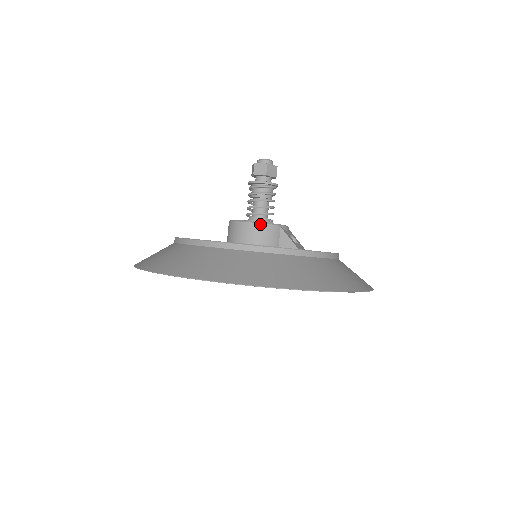
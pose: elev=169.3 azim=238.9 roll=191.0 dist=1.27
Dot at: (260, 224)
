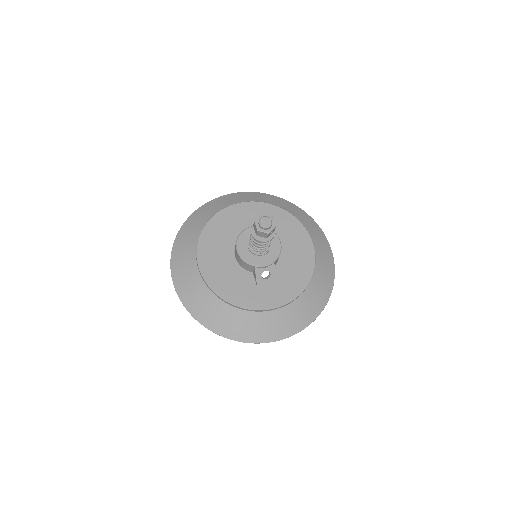
Dot at: (241, 258)
